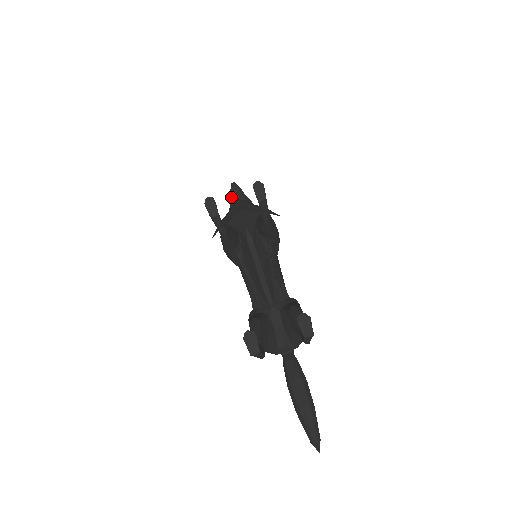
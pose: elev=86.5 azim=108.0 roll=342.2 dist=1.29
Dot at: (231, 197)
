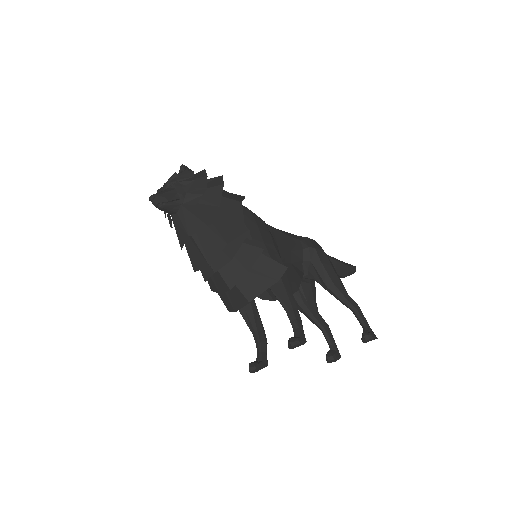
Dot at: (164, 211)
